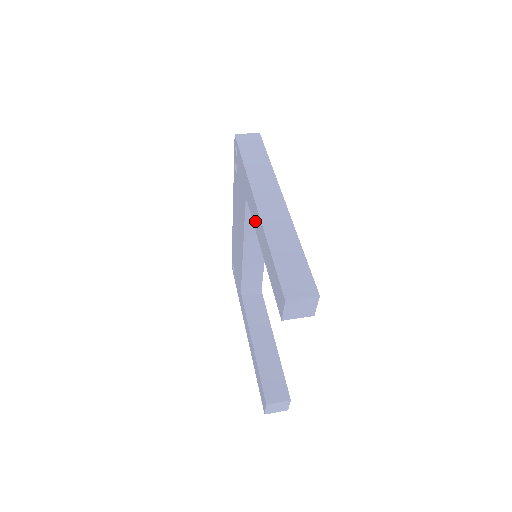
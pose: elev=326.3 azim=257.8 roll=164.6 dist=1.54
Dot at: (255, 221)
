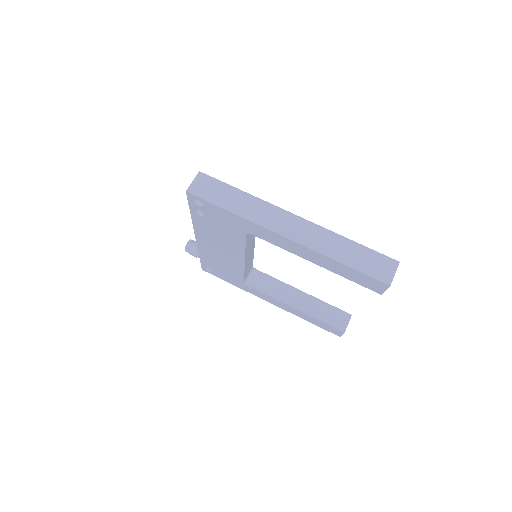
Dot at: (287, 247)
